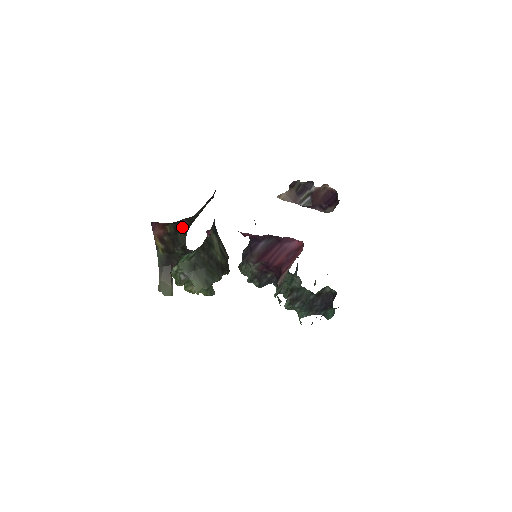
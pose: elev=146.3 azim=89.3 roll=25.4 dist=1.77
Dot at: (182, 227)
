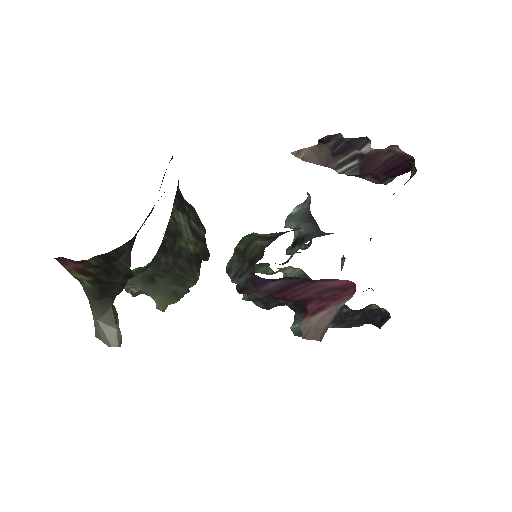
Dot at: (119, 252)
